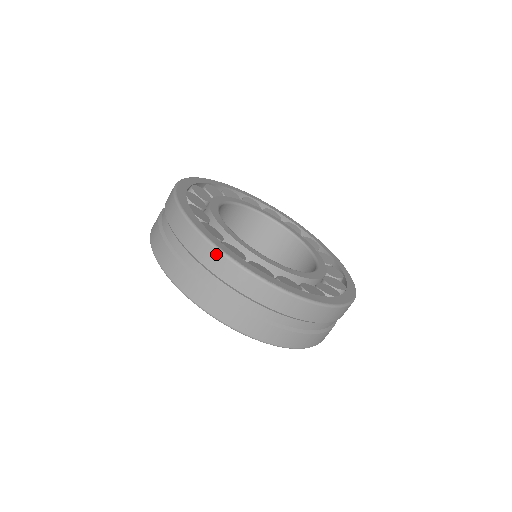
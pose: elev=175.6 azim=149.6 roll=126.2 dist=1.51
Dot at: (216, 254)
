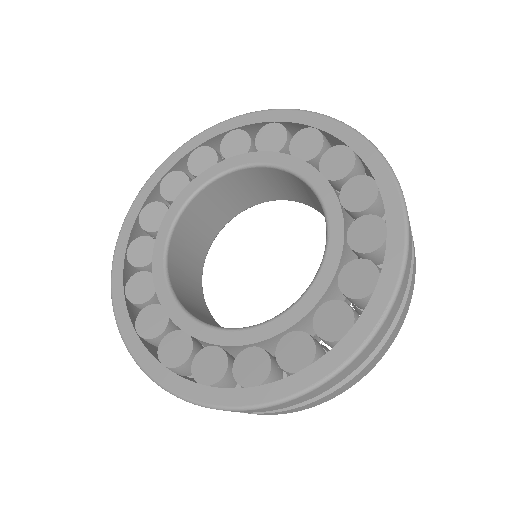
Dot at: (308, 395)
